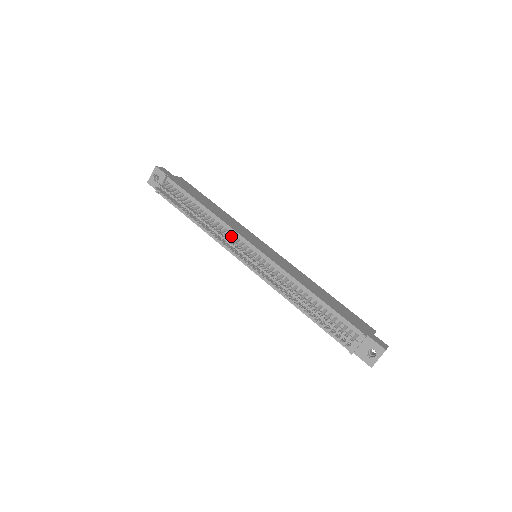
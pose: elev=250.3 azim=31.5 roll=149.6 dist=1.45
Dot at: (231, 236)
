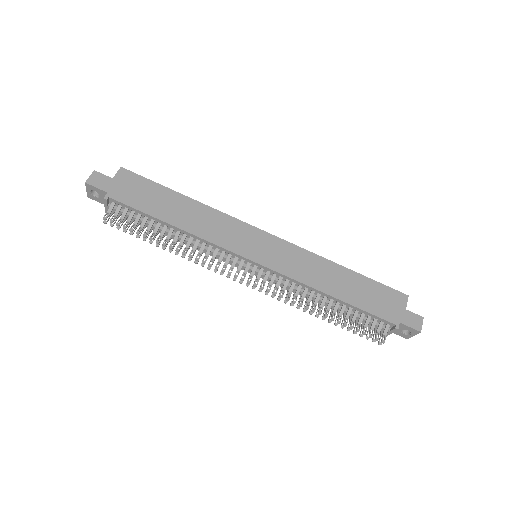
Dot at: (220, 255)
